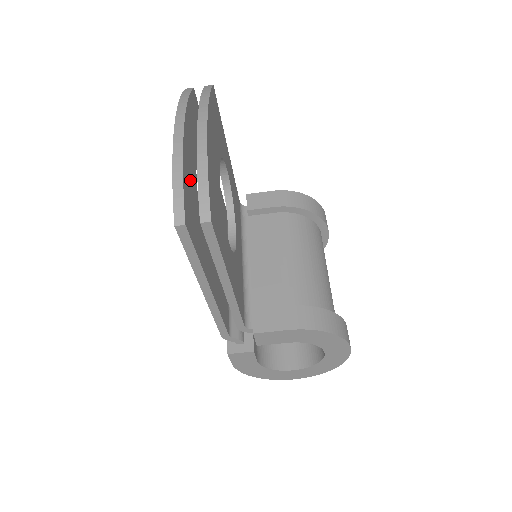
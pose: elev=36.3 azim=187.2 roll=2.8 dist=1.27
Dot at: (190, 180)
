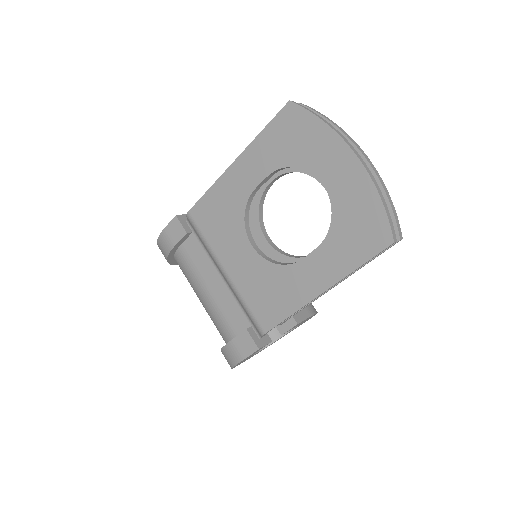
Dot at: occluded
